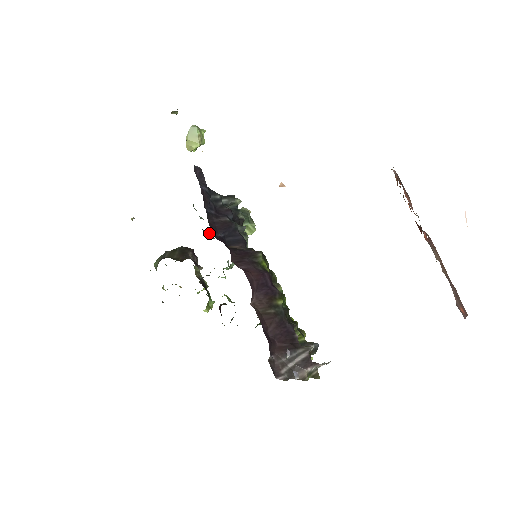
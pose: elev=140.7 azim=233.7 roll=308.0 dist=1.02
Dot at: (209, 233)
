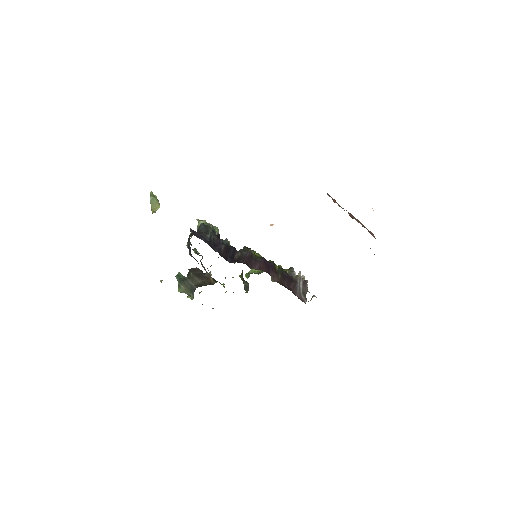
Dot at: occluded
